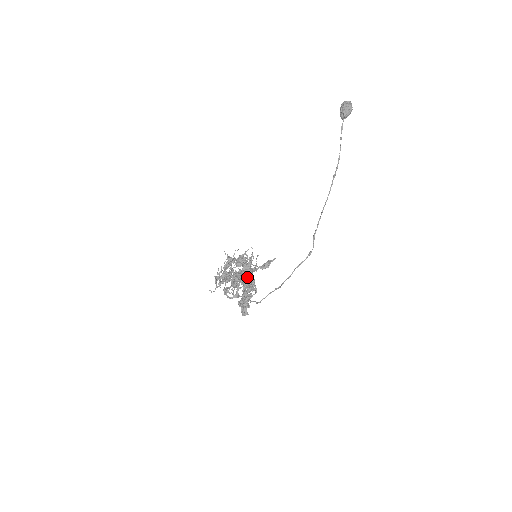
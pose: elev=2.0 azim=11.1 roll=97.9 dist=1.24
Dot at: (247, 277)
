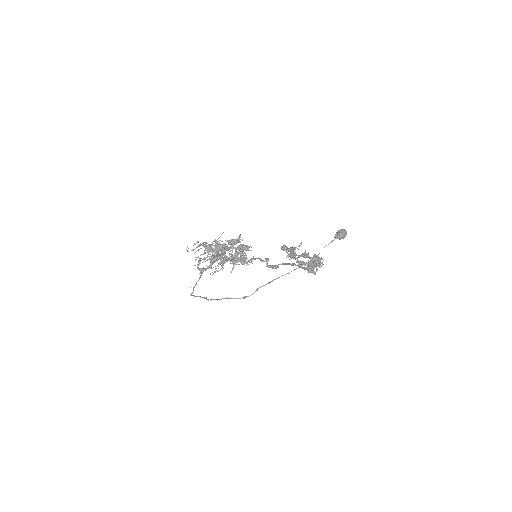
Dot at: (308, 254)
